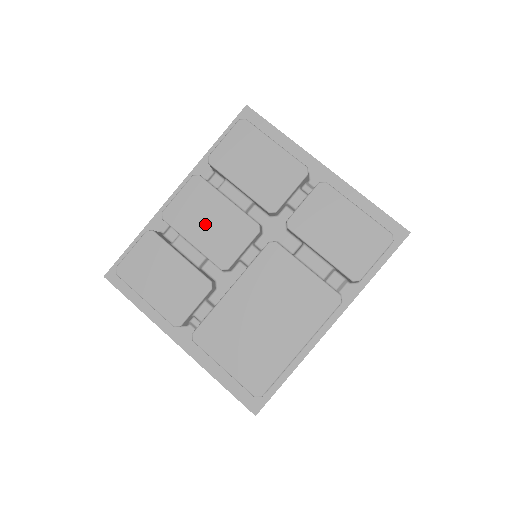
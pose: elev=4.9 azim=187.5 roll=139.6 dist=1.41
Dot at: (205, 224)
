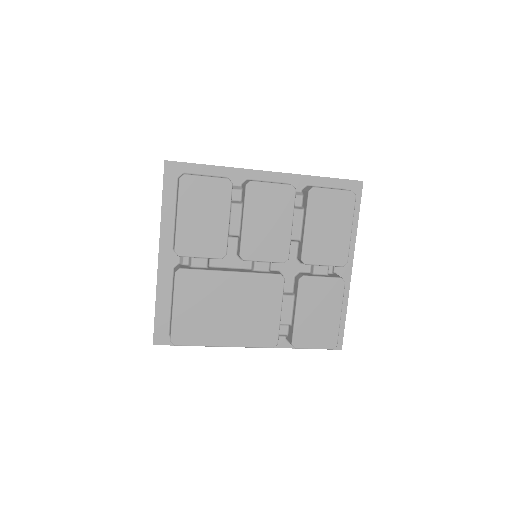
Dot at: (264, 221)
